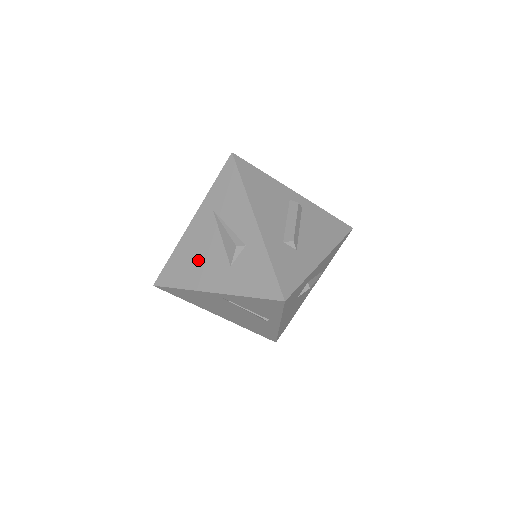
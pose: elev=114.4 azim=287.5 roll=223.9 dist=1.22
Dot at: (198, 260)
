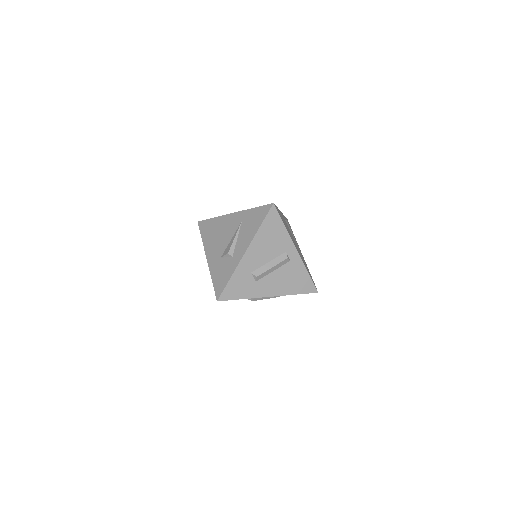
Dot at: (217, 236)
